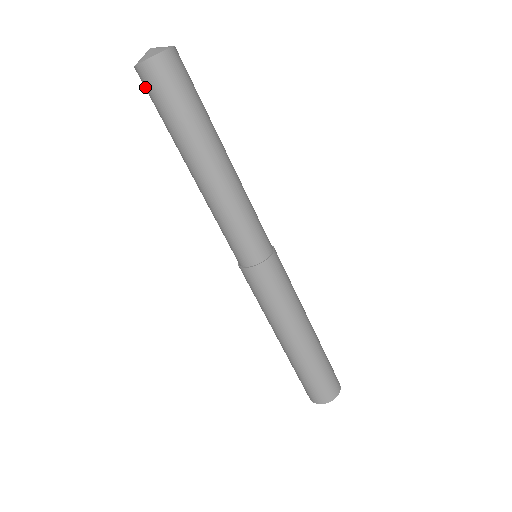
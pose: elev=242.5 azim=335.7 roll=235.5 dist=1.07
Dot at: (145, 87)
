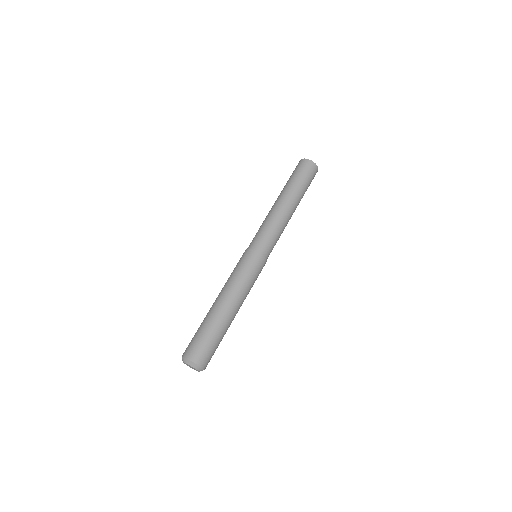
Dot at: occluded
